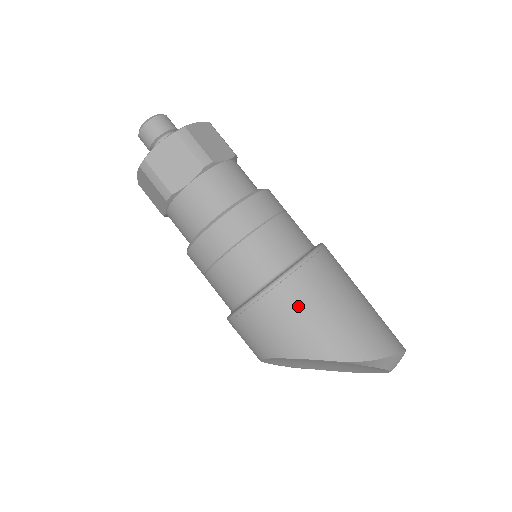
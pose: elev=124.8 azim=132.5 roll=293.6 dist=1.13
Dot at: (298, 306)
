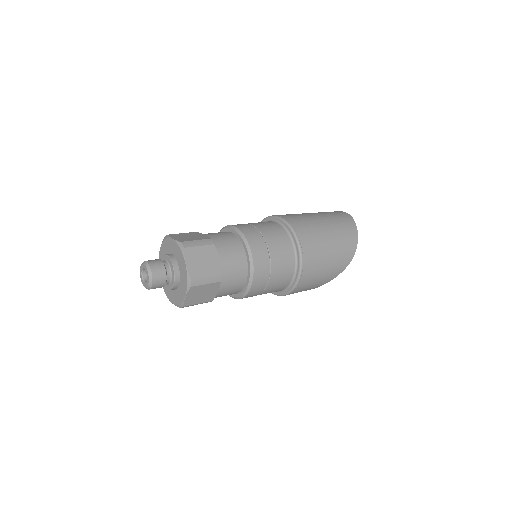
Dot at: (313, 278)
